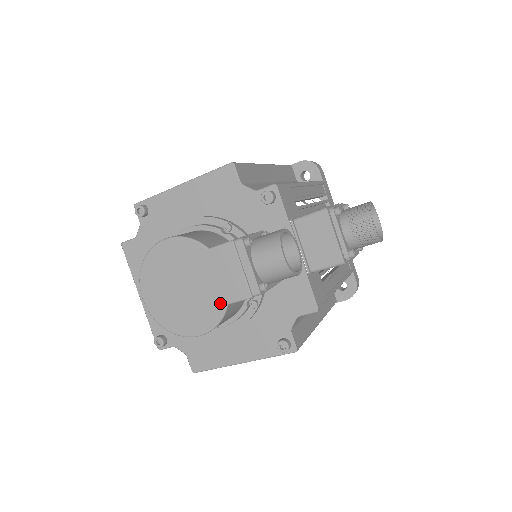
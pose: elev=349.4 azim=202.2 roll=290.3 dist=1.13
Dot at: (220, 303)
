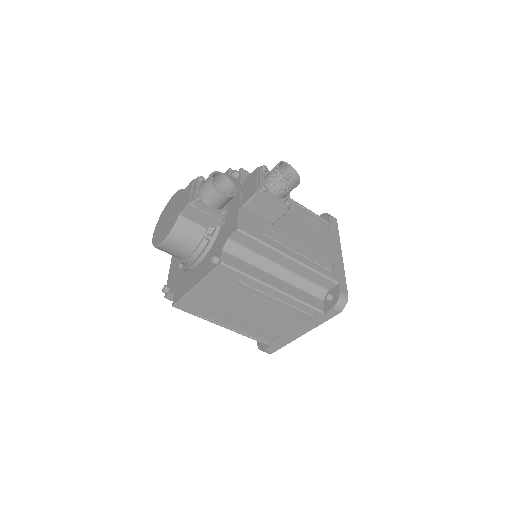
Dot at: (177, 215)
